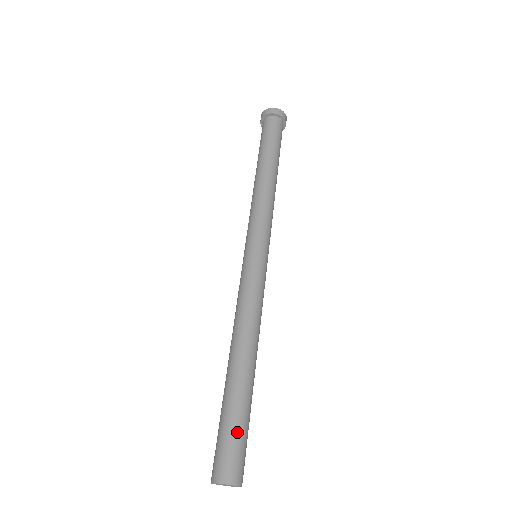
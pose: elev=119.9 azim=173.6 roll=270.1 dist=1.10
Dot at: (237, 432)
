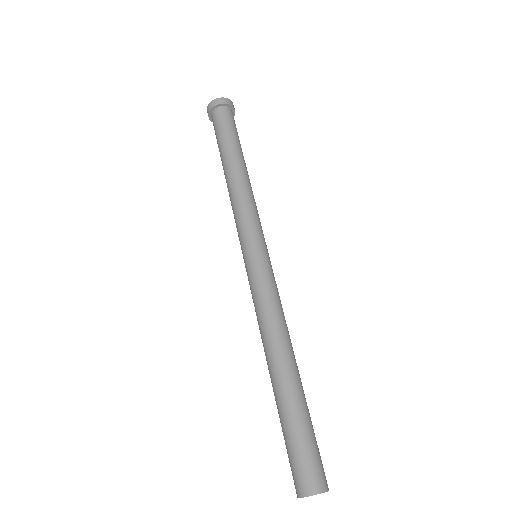
Dot at: occluded
